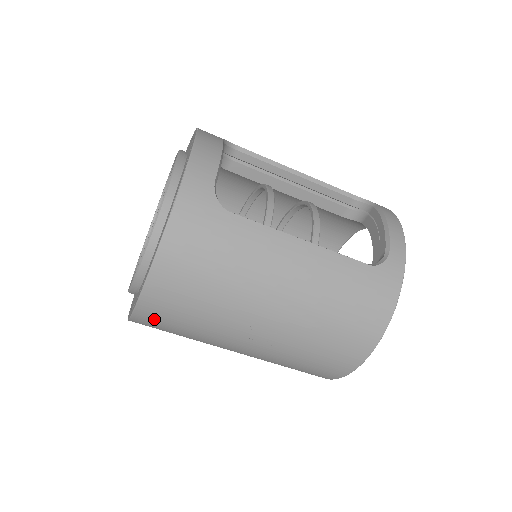
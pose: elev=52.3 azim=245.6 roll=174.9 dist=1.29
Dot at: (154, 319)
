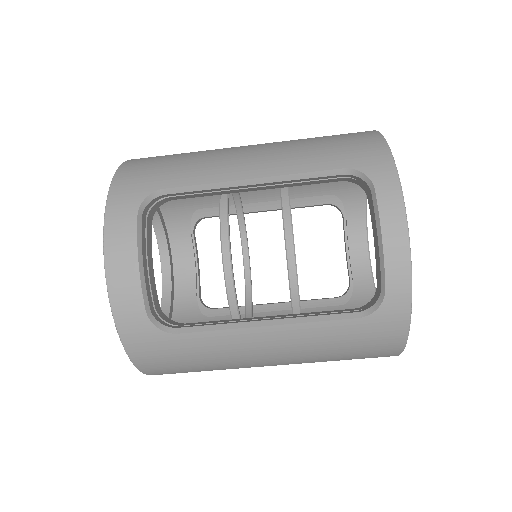
Dot at: occluded
